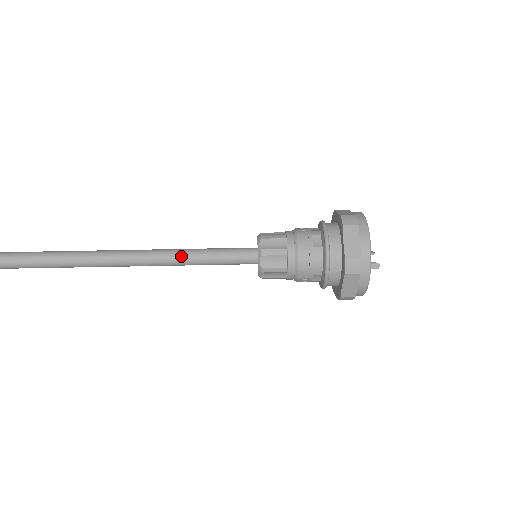
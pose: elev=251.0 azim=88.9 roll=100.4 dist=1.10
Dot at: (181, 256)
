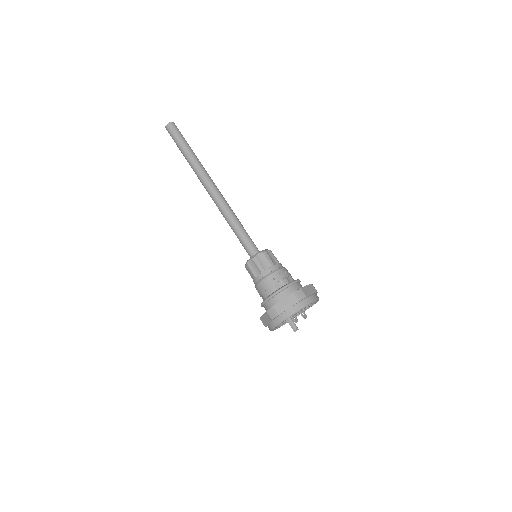
Dot at: (228, 216)
